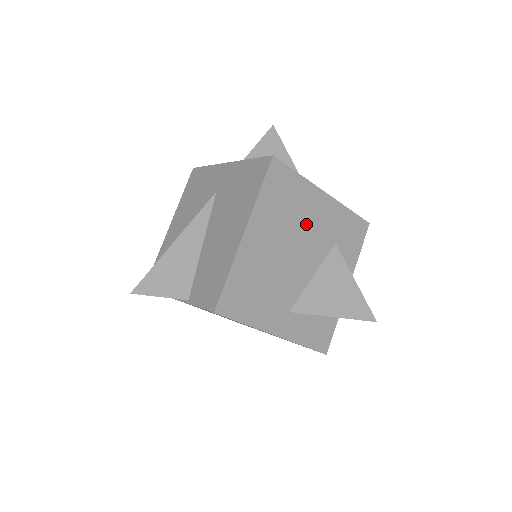
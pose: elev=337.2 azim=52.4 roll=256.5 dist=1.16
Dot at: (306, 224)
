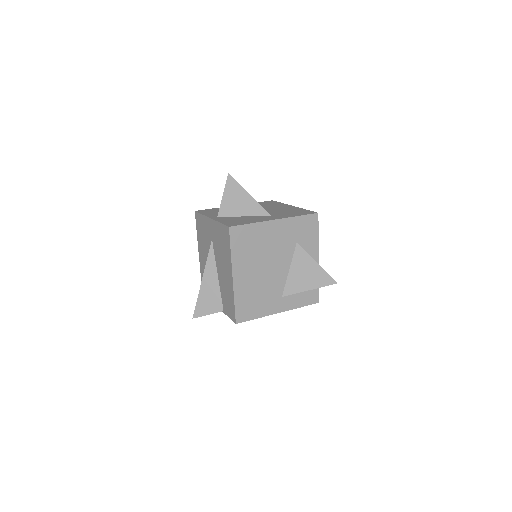
Dot at: (270, 246)
